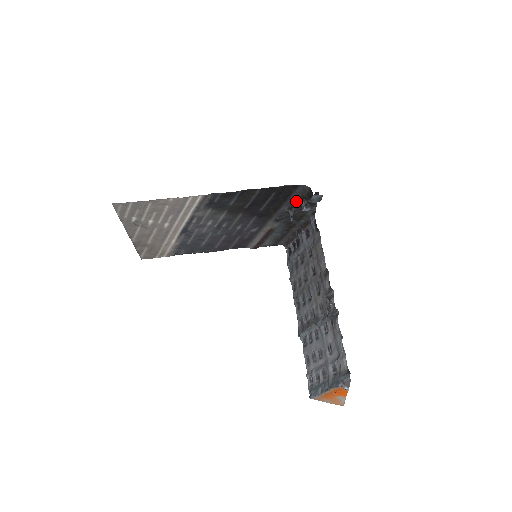
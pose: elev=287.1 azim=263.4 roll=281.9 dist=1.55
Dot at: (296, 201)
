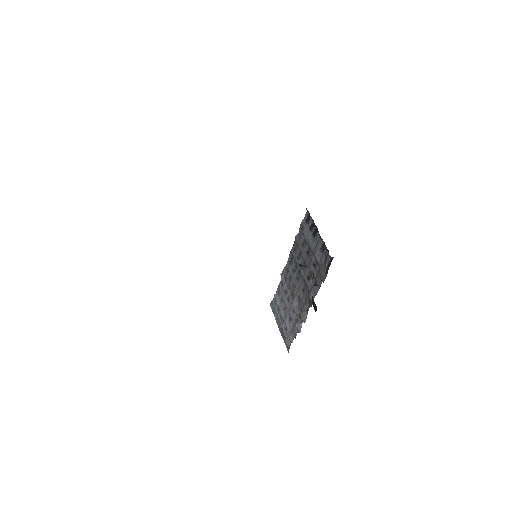
Dot at: occluded
